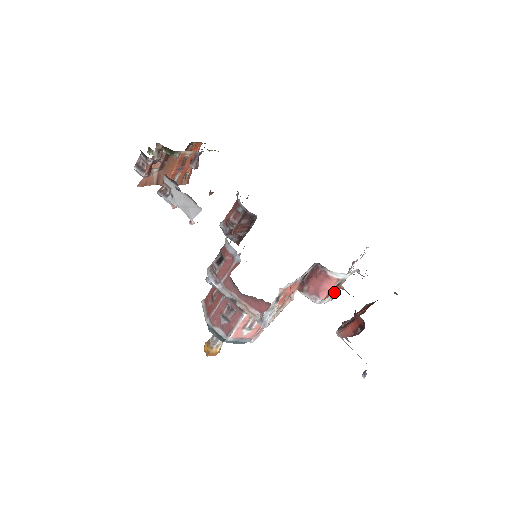
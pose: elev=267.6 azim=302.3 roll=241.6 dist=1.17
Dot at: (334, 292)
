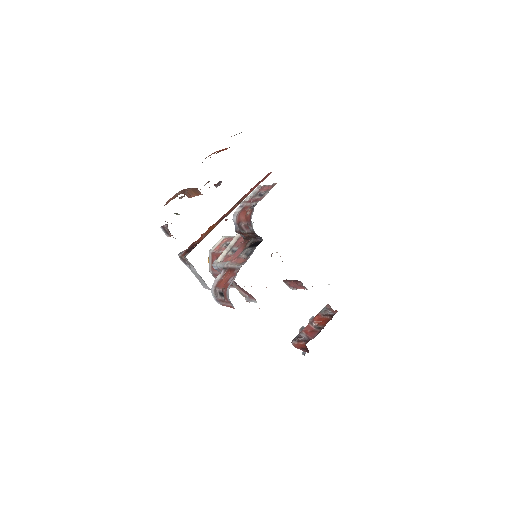
Dot at: occluded
